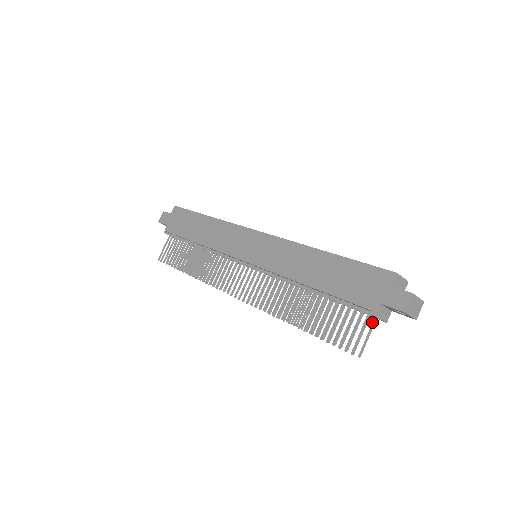
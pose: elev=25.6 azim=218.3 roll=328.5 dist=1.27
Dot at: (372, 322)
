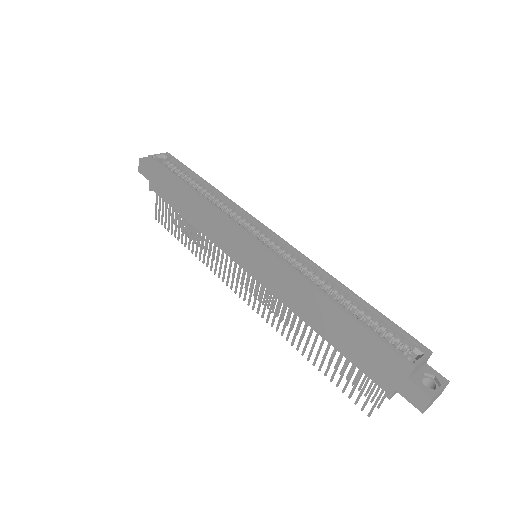
Dot at: occluded
